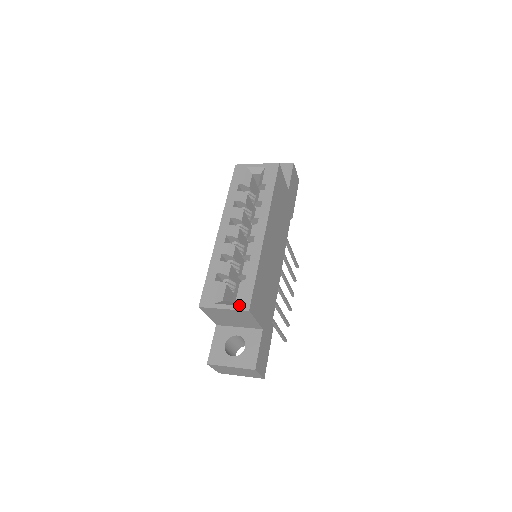
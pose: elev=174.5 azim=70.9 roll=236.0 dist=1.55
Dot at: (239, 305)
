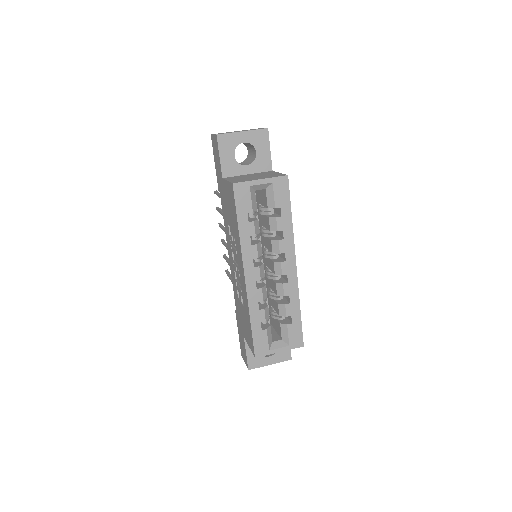
Dot at: (293, 345)
